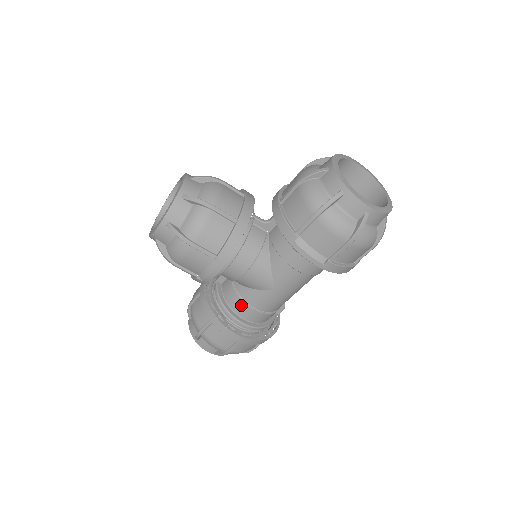
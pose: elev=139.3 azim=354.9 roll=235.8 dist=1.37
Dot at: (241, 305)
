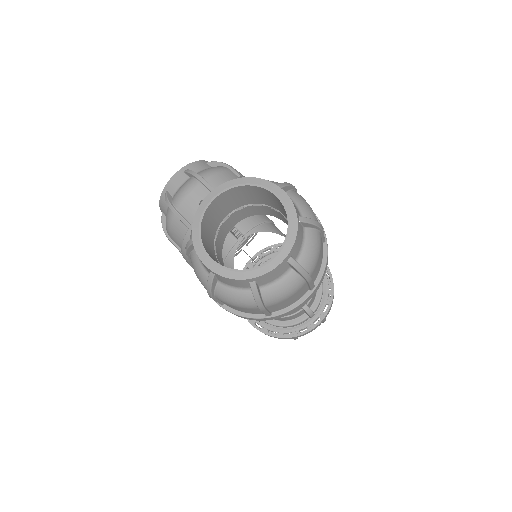
Dot at: occluded
